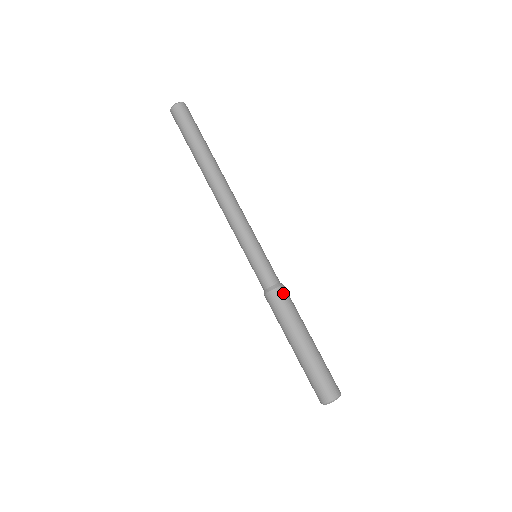
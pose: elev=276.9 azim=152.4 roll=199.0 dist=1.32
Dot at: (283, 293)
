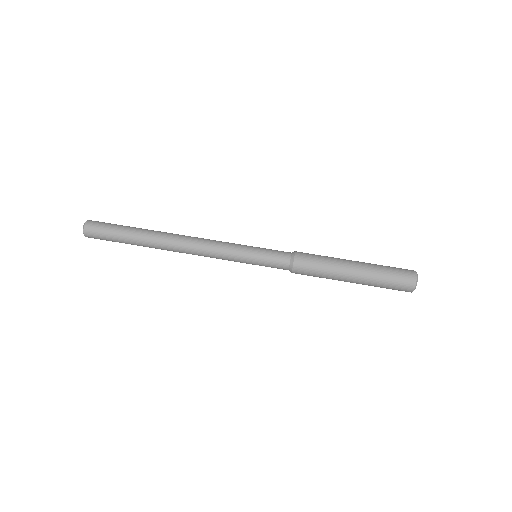
Dot at: (301, 262)
